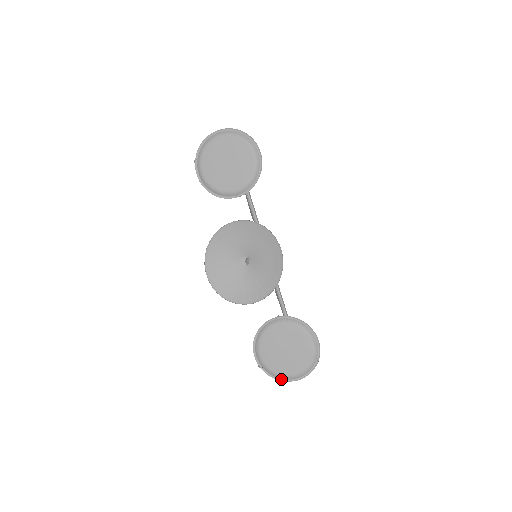
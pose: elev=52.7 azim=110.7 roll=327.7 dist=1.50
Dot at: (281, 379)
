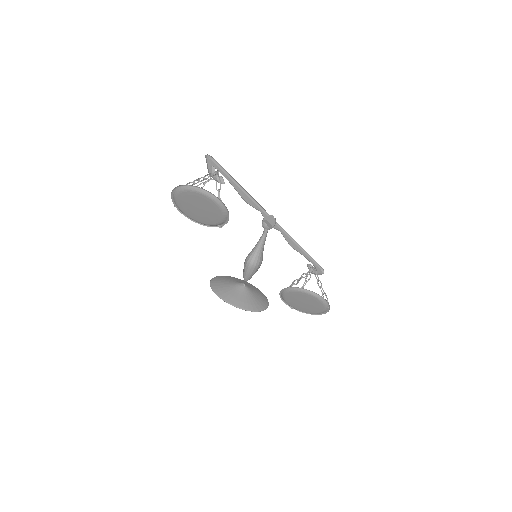
Dot at: (309, 313)
